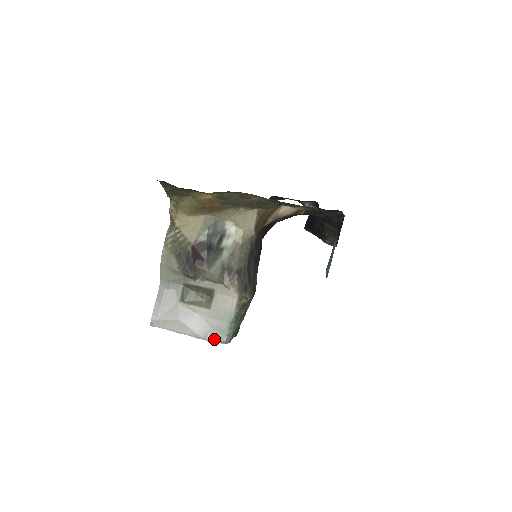
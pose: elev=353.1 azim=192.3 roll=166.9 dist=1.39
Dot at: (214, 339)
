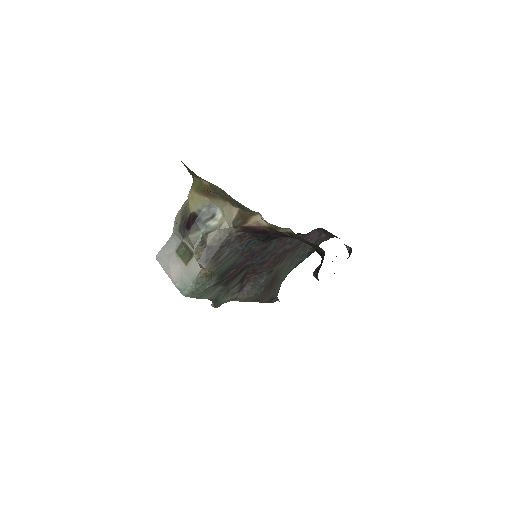
Dot at: (179, 288)
